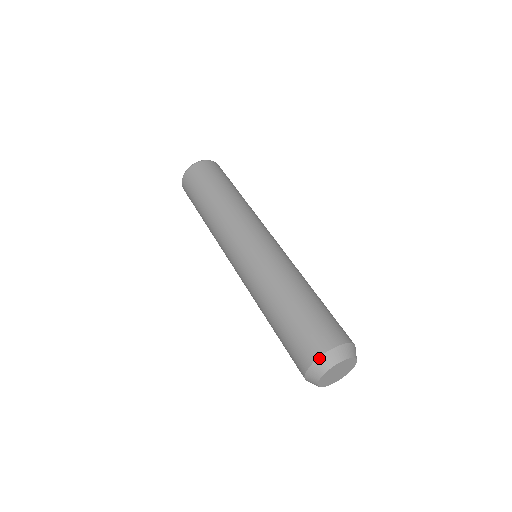
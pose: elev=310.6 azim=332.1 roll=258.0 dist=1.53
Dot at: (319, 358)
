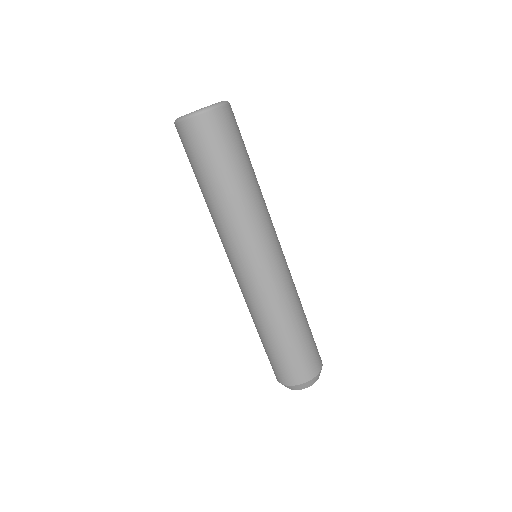
Dot at: (278, 381)
